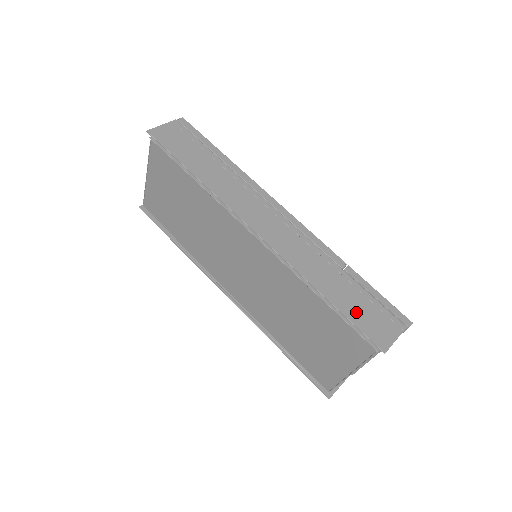
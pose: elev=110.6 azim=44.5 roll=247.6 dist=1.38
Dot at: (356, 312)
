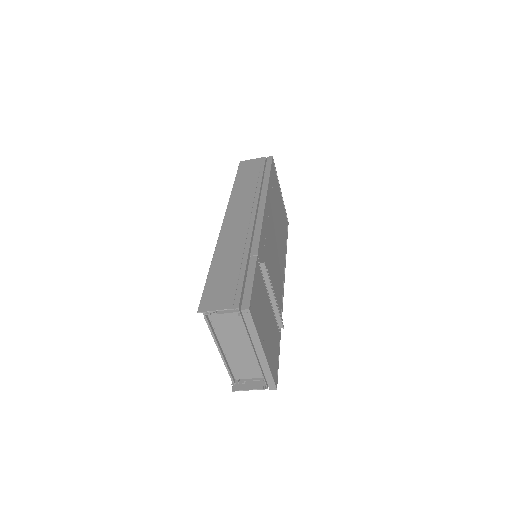
Dot at: (217, 282)
